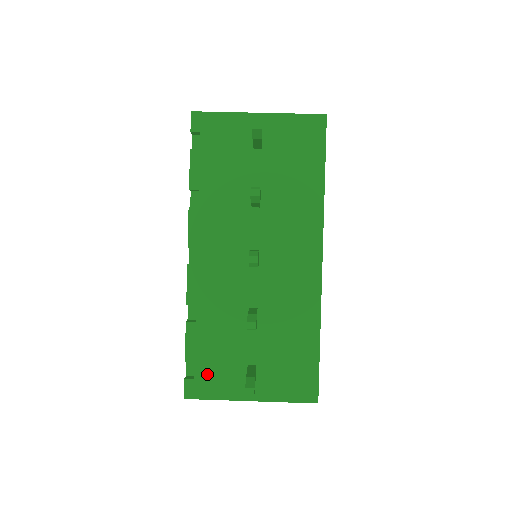
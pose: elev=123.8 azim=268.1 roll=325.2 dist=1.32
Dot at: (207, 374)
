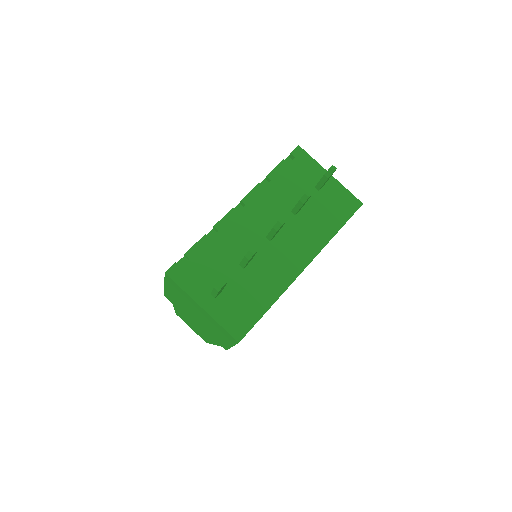
Dot at: (191, 271)
